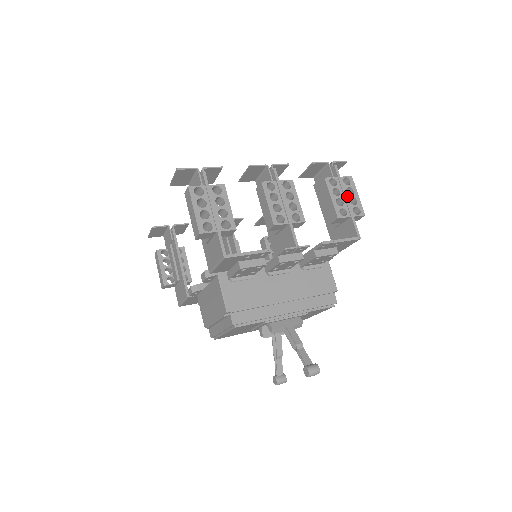
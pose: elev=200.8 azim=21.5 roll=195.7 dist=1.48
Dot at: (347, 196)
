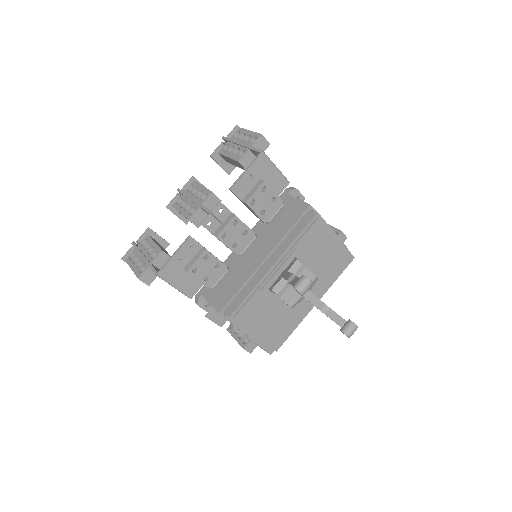
Dot at: (241, 142)
